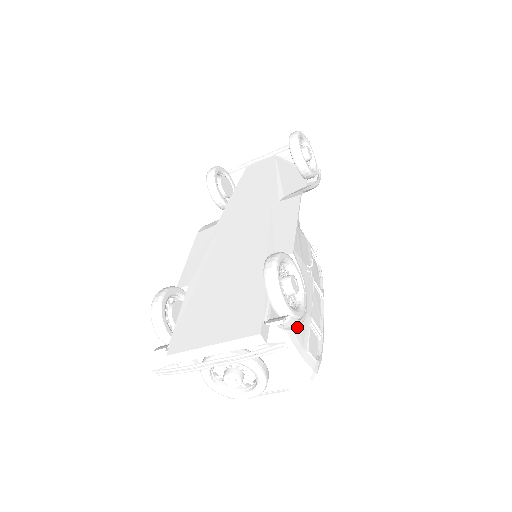
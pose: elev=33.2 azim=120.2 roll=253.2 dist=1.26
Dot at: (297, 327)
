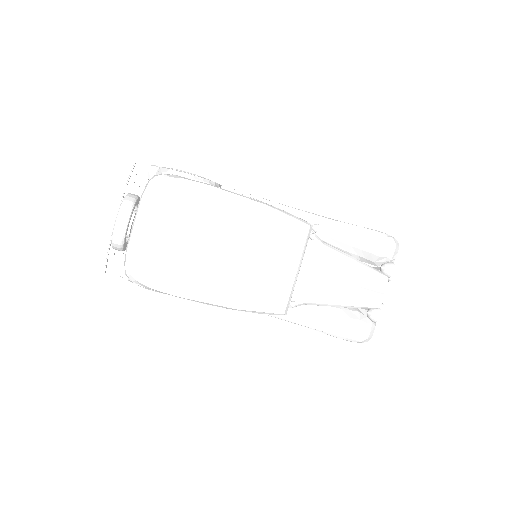
Dot at: (169, 172)
